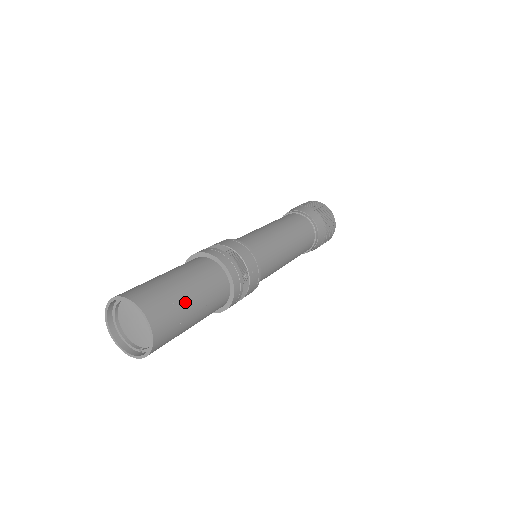
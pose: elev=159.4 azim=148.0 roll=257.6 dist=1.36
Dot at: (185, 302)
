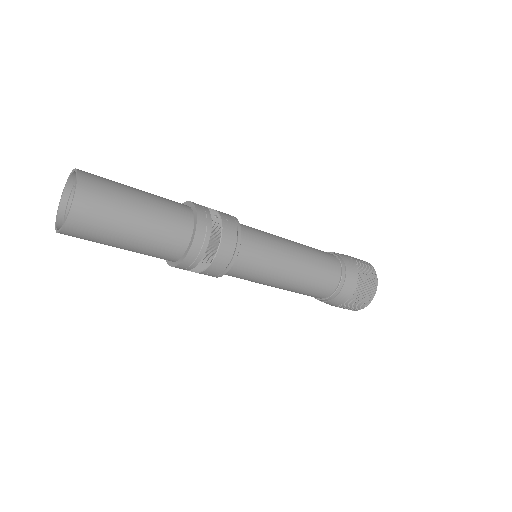
Dot at: (128, 188)
